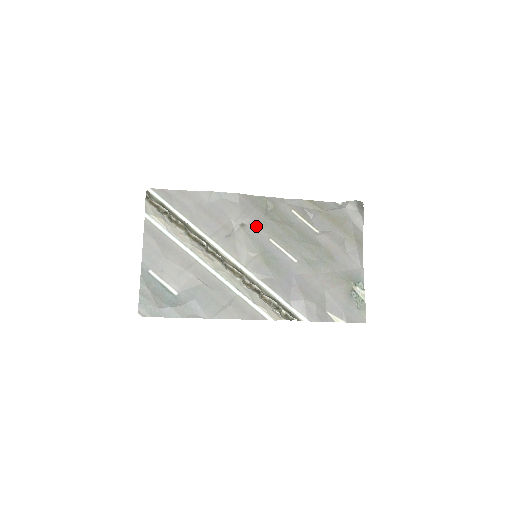
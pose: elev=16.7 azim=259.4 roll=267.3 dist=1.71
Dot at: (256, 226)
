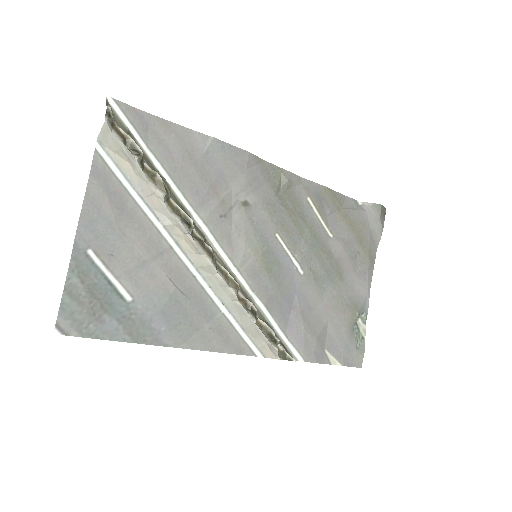
Dot at: (263, 209)
